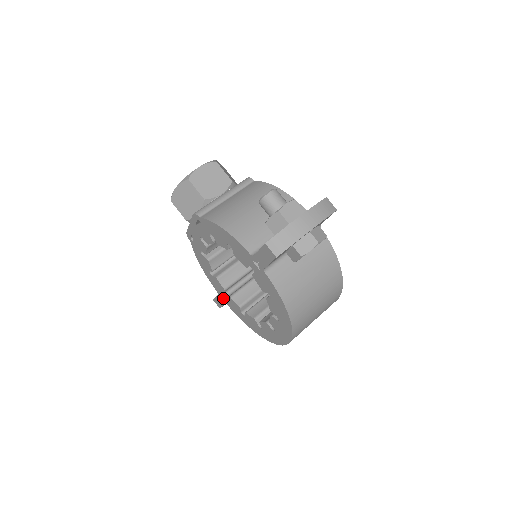
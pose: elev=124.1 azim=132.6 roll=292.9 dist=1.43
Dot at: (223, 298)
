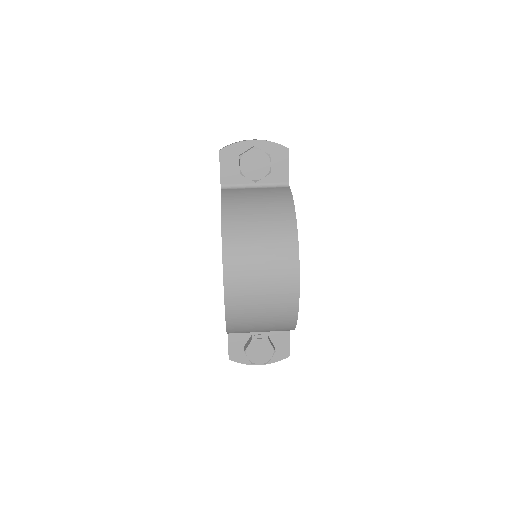
Dot at: occluded
